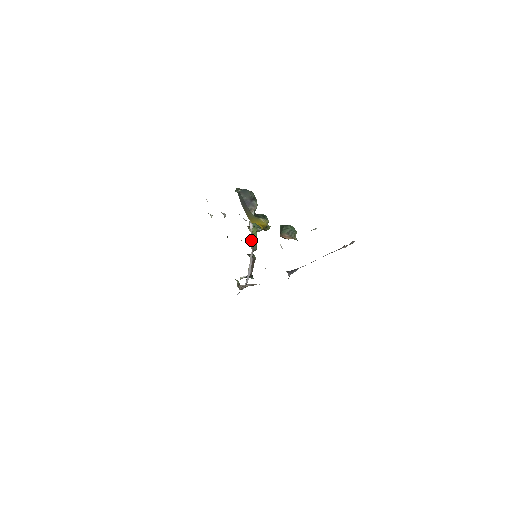
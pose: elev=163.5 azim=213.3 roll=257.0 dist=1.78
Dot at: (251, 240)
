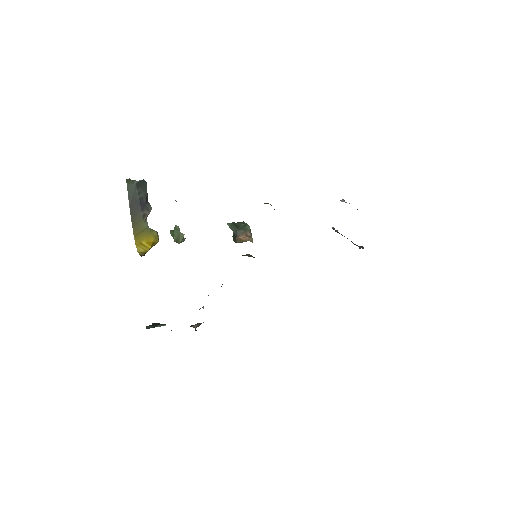
Dot at: occluded
